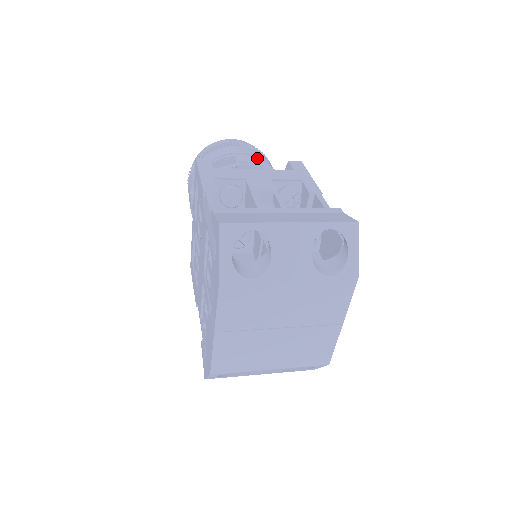
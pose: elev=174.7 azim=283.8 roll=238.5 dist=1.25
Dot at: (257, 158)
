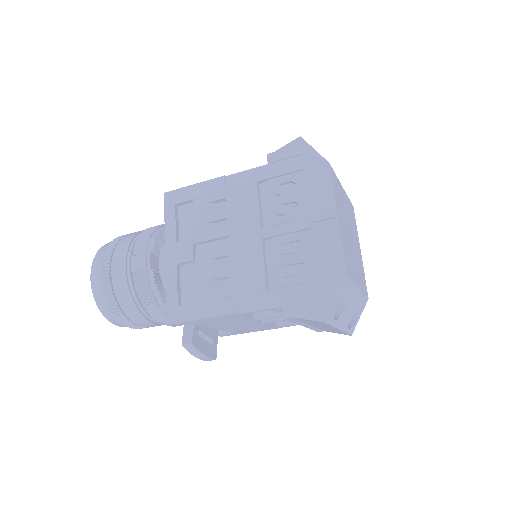
Dot at: occluded
